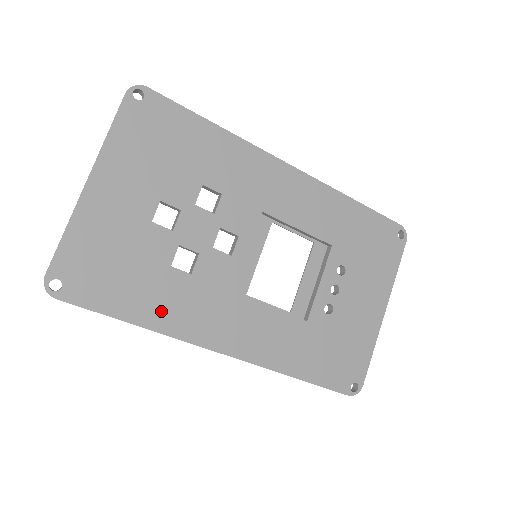
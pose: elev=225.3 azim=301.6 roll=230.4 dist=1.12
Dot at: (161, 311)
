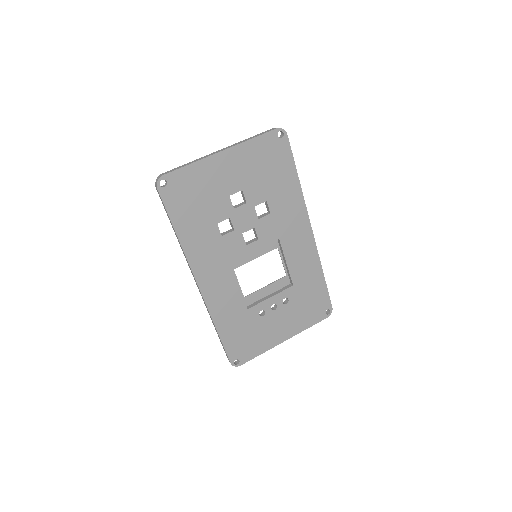
Dot at: (193, 239)
